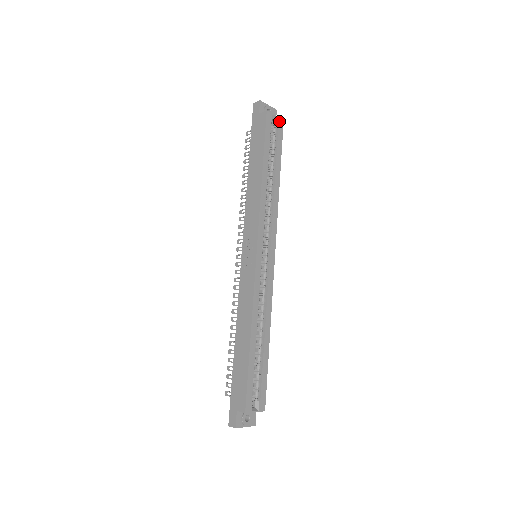
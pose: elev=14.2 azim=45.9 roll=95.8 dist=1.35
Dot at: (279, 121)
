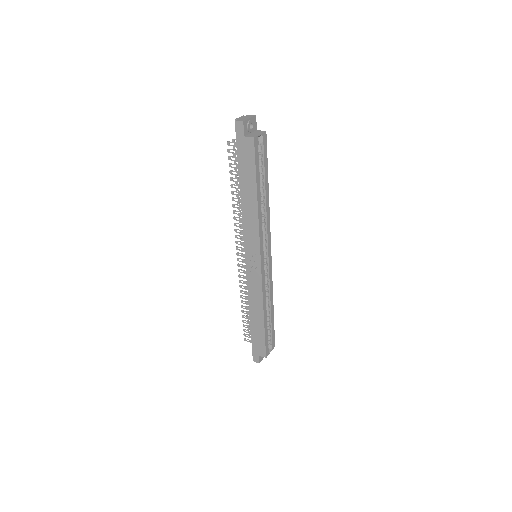
Dot at: (263, 137)
